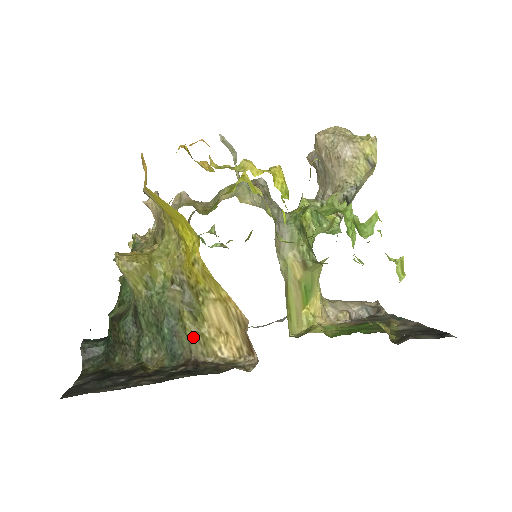
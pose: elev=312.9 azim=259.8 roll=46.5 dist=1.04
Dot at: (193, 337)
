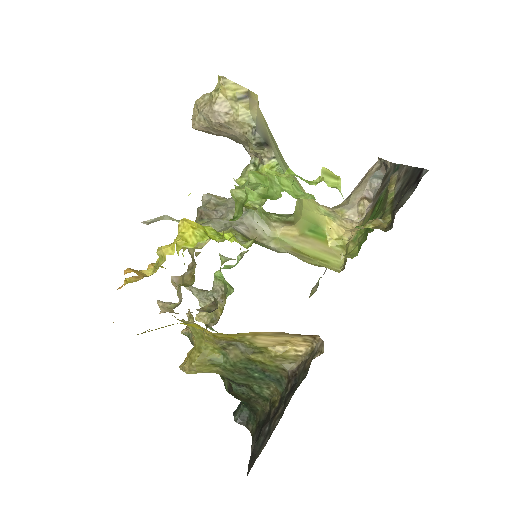
Dot at: (273, 362)
